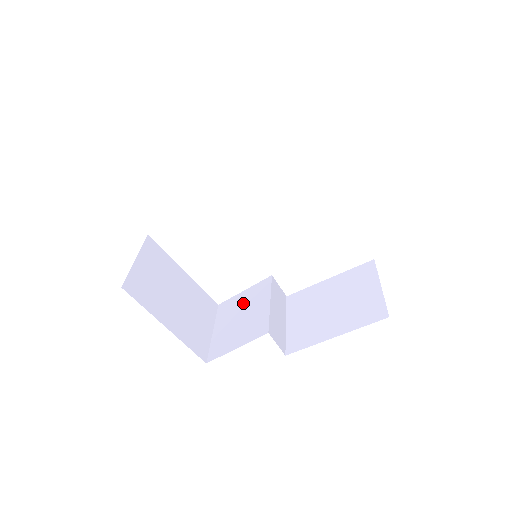
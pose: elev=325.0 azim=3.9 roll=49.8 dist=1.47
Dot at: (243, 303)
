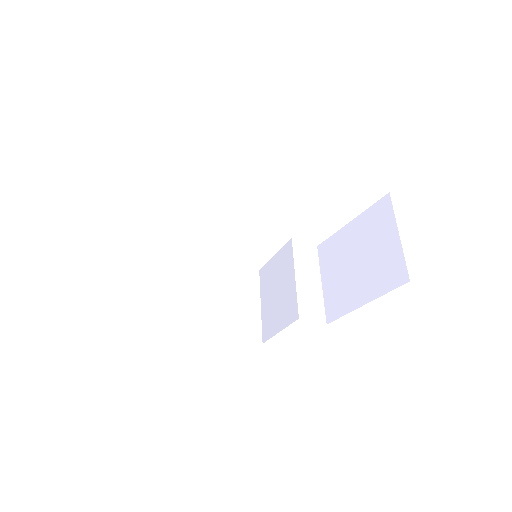
Dot at: (276, 273)
